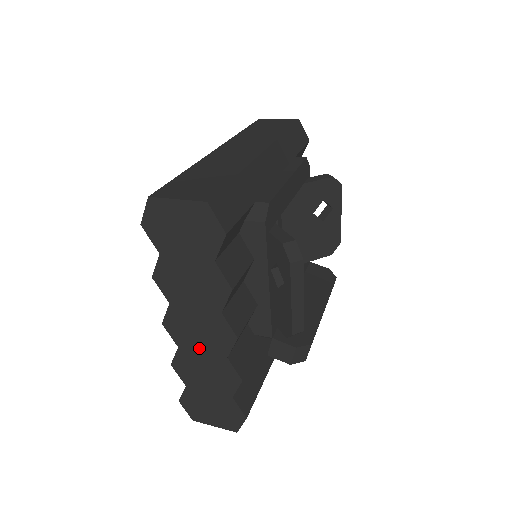
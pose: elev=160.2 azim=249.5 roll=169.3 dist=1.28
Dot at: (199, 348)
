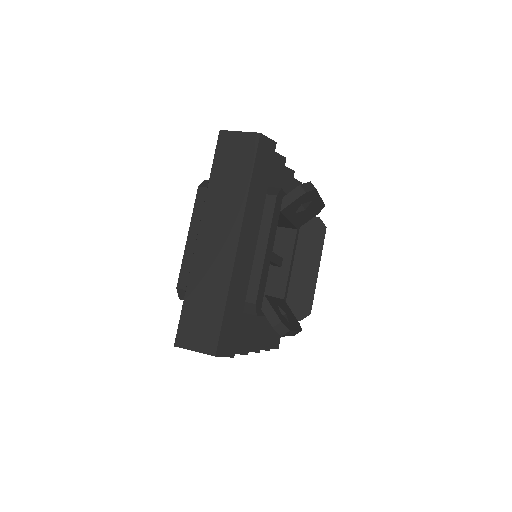
Dot at: occluded
